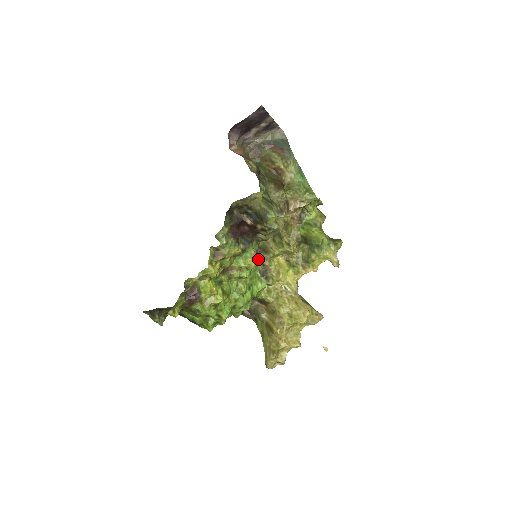
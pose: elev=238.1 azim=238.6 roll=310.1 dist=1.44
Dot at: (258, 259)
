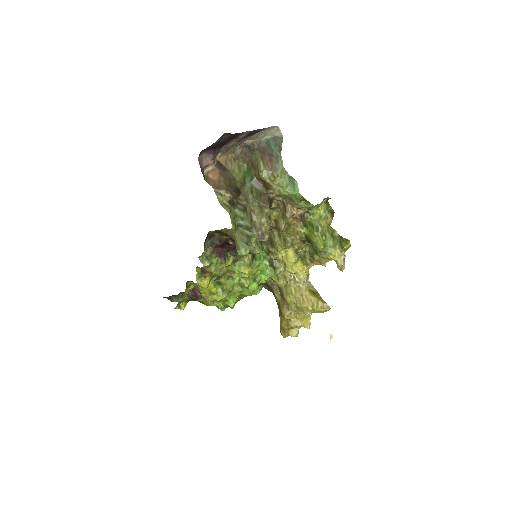
Dot at: (265, 250)
